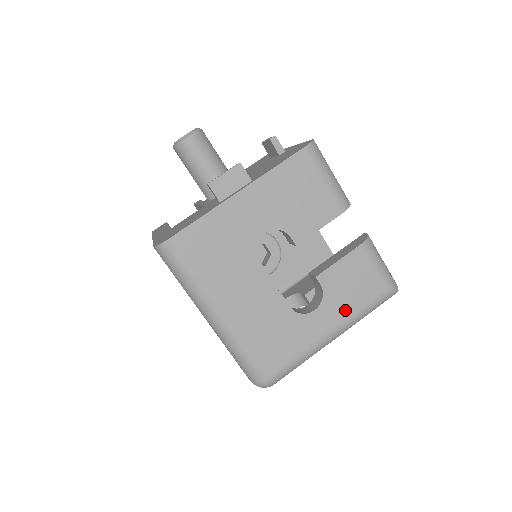
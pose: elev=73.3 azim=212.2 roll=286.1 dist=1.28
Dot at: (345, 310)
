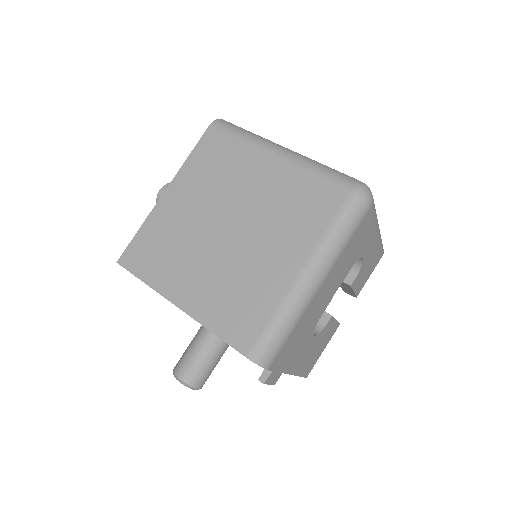
Dot at: occluded
